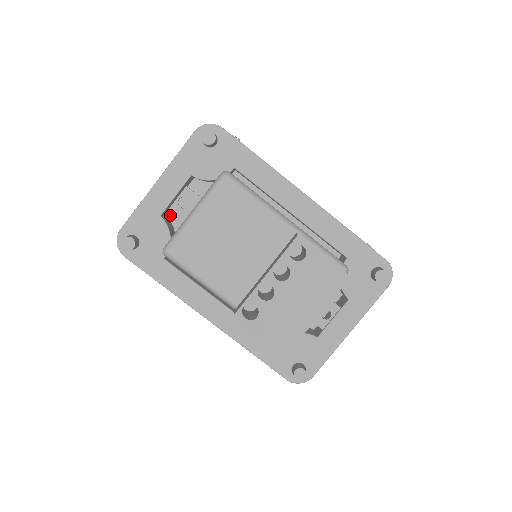
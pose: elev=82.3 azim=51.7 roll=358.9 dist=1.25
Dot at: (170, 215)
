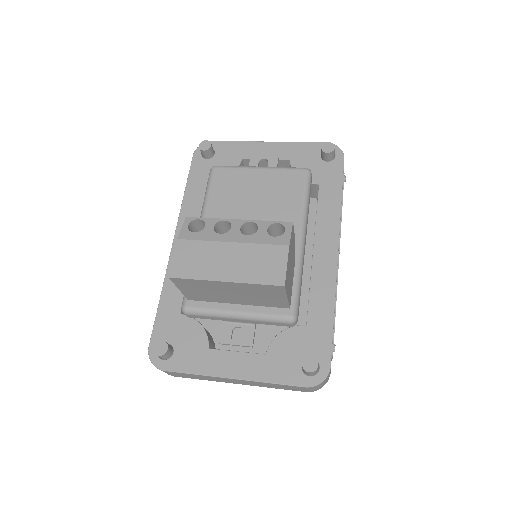
Dot at: occluded
